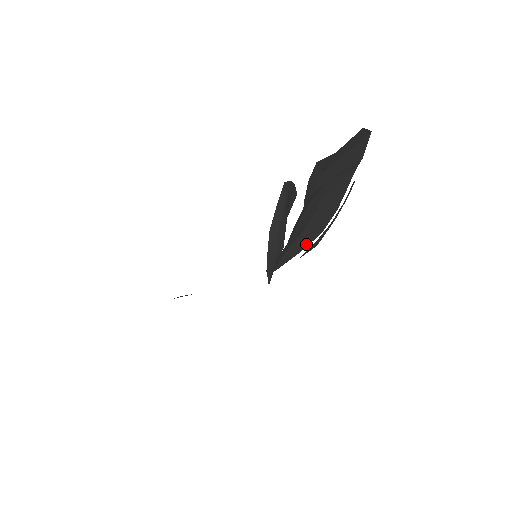
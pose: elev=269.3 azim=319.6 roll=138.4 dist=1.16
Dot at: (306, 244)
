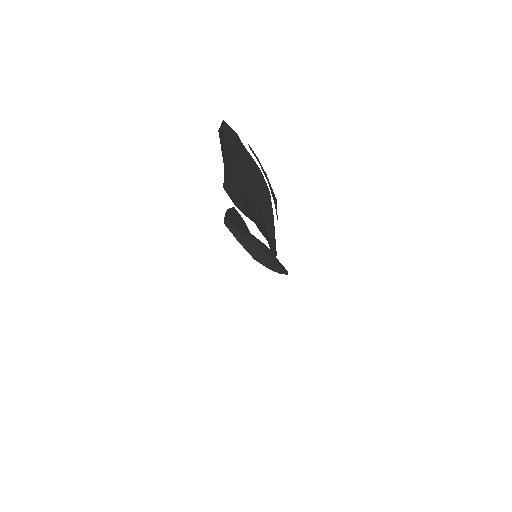
Dot at: (271, 210)
